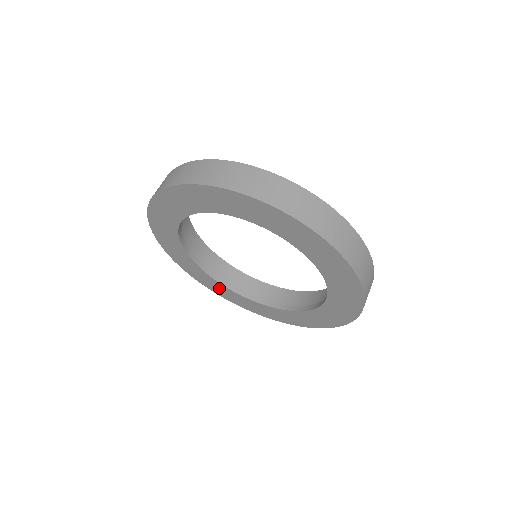
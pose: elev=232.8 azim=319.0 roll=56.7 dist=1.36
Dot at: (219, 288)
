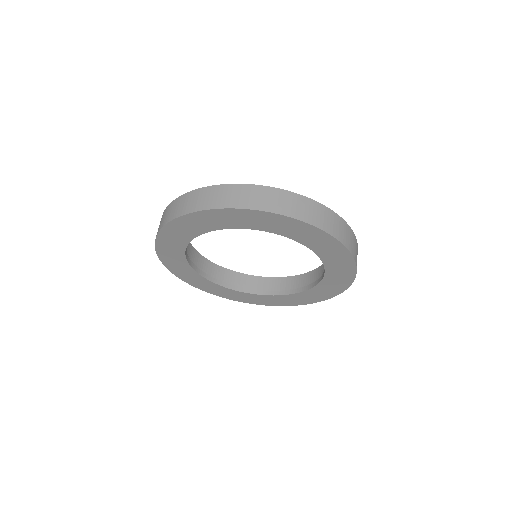
Dot at: (261, 299)
